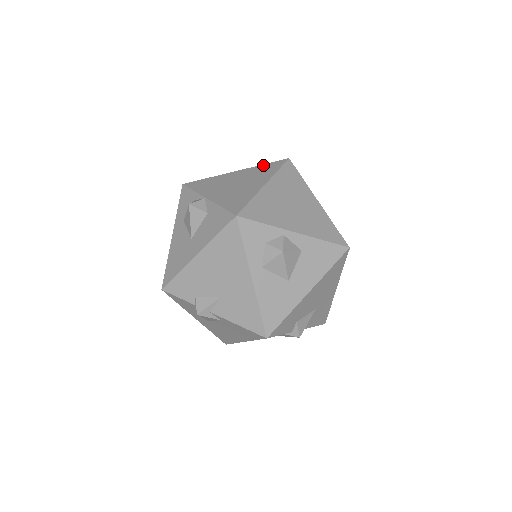
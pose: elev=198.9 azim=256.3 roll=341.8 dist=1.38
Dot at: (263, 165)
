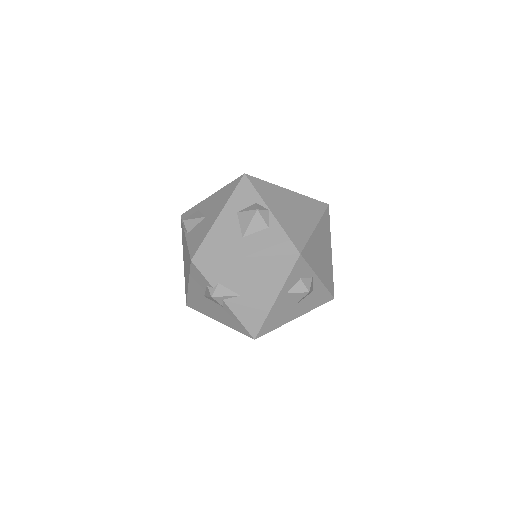
Dot at: (310, 199)
